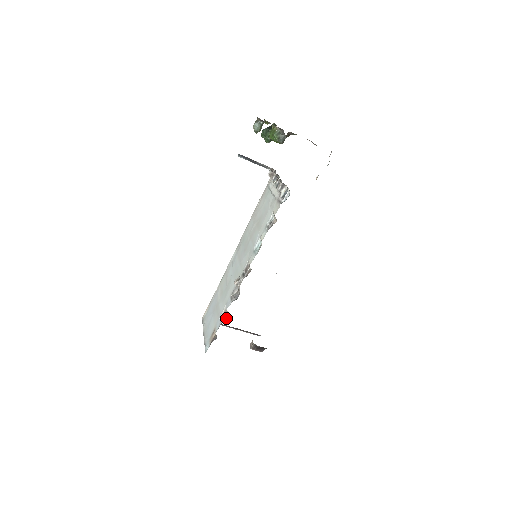
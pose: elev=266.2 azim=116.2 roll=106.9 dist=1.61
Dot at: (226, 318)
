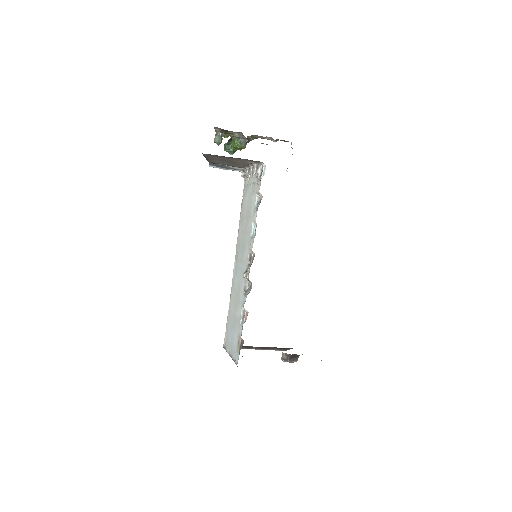
Dot at: (246, 316)
